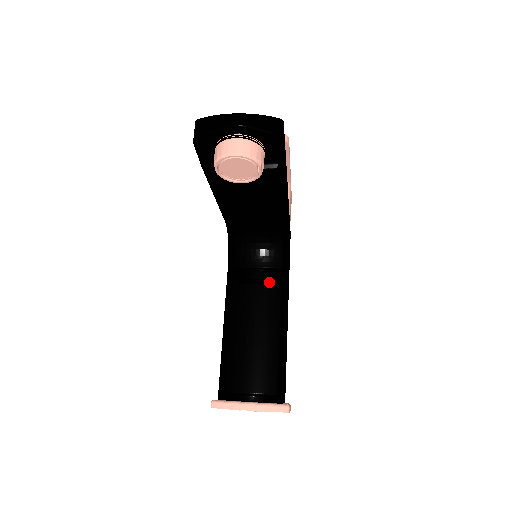
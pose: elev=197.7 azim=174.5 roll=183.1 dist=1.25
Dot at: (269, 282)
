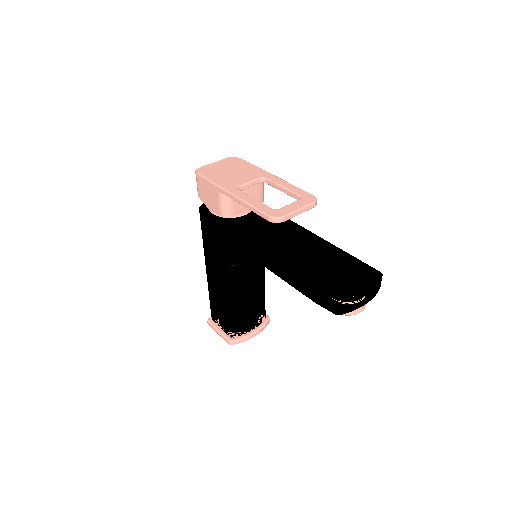
Dot at: occluded
